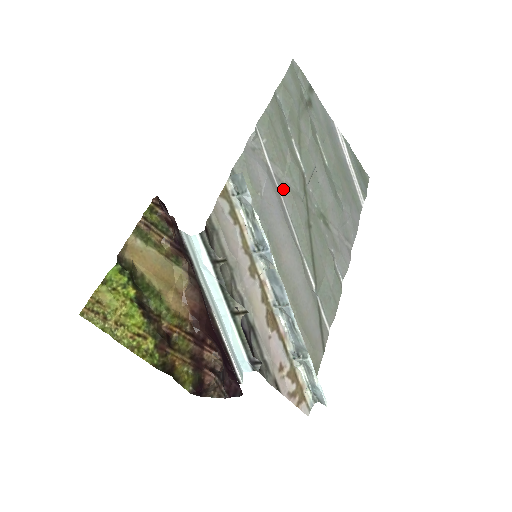
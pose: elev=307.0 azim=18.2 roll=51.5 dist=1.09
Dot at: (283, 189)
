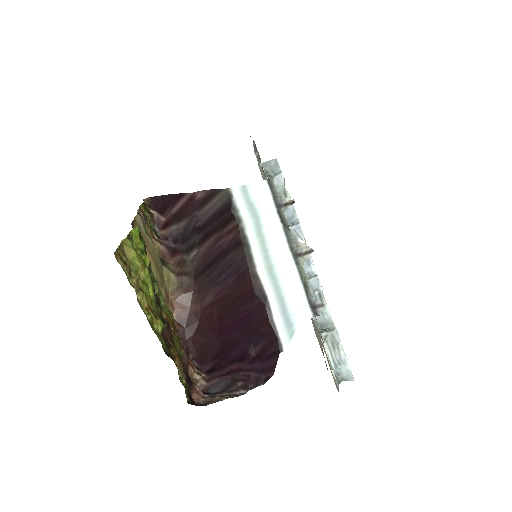
Dot at: occluded
